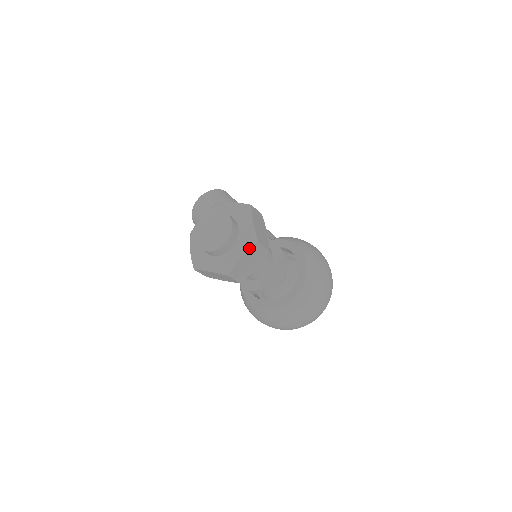
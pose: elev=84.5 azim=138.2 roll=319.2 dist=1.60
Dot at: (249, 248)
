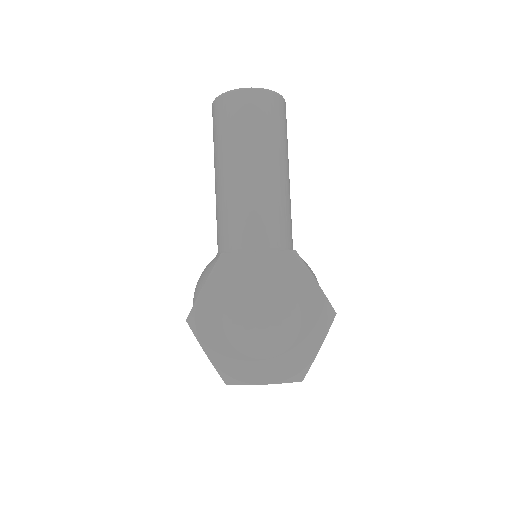
Dot at: (285, 382)
